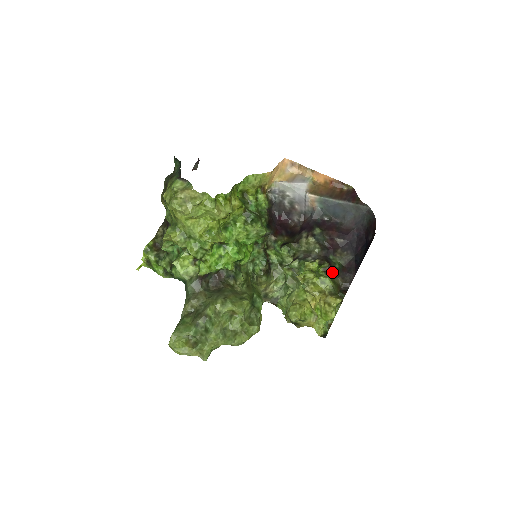
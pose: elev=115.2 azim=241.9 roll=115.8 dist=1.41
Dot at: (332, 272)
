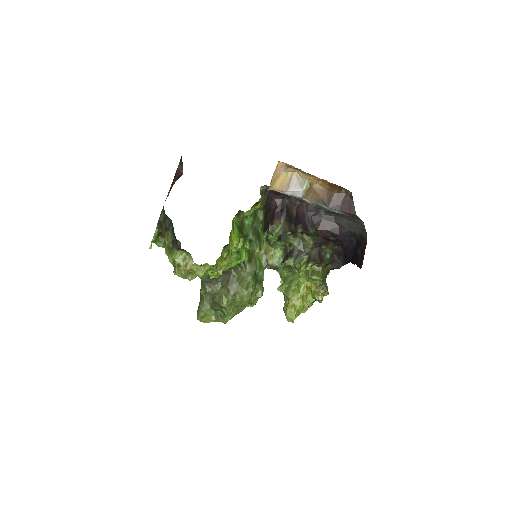
Dot at: (323, 265)
